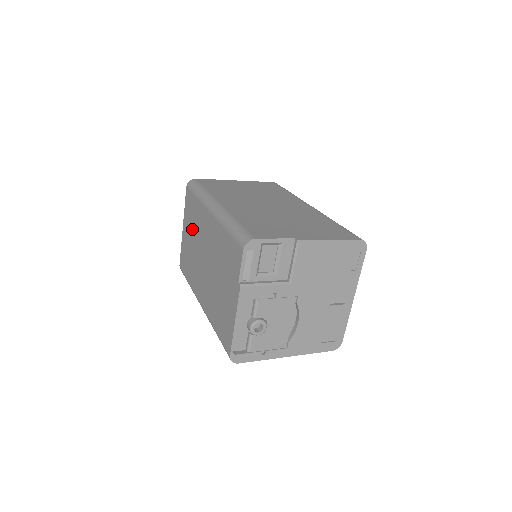
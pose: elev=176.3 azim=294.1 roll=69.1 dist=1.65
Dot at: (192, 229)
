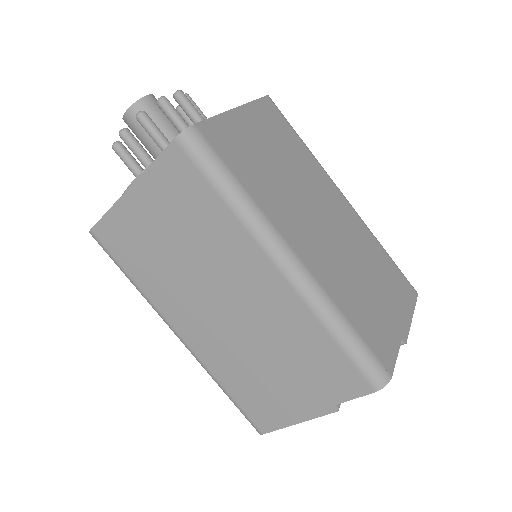
Dot at: (181, 230)
